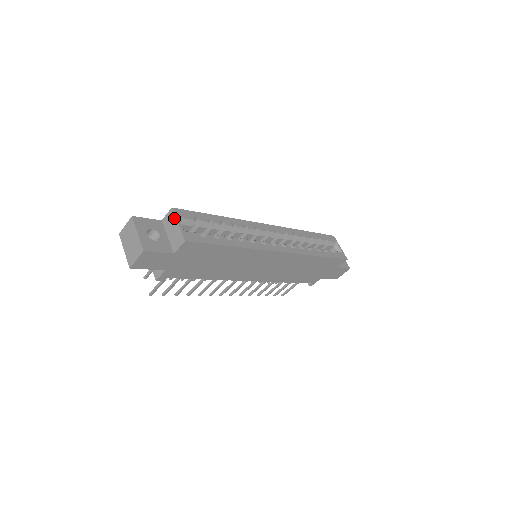
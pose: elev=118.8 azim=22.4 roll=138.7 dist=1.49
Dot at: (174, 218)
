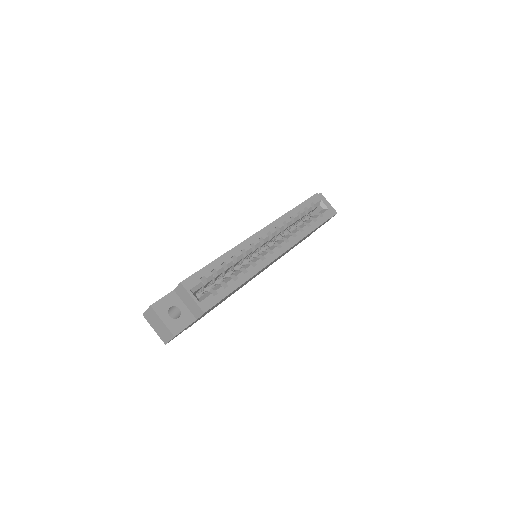
Dot at: (186, 292)
